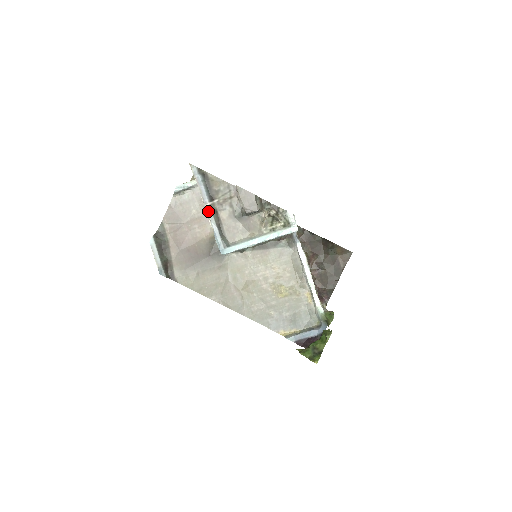
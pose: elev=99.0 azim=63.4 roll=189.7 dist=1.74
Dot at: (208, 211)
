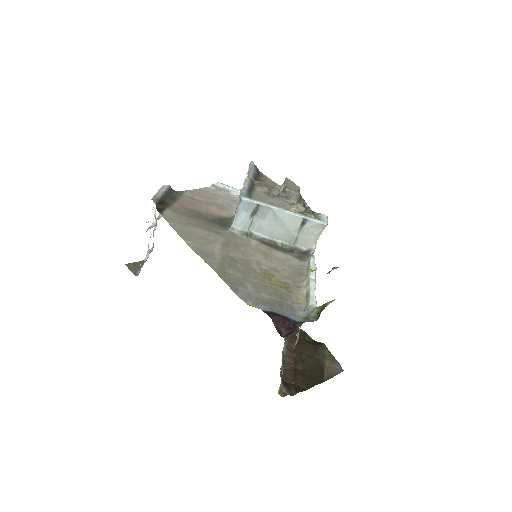
Dot at: (248, 177)
